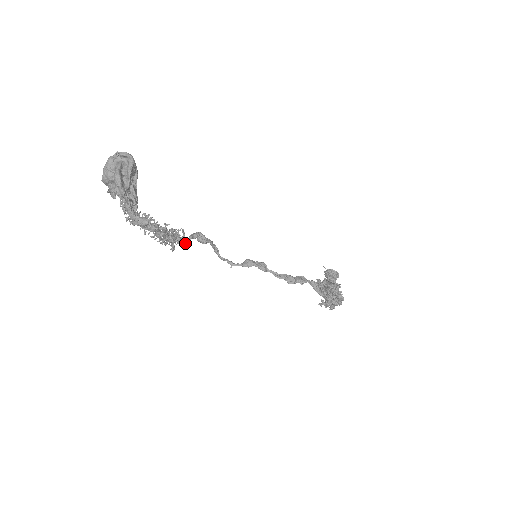
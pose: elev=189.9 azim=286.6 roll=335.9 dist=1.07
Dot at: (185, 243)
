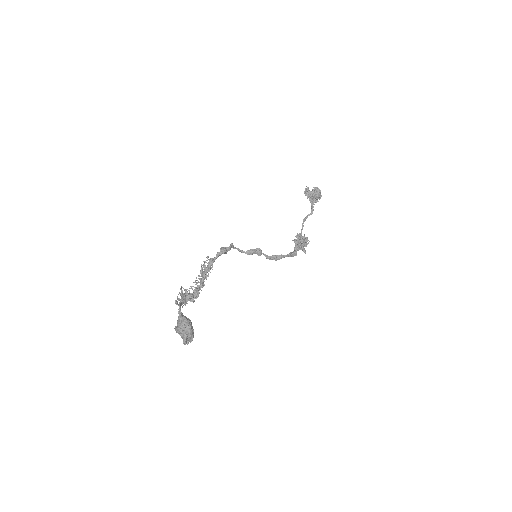
Dot at: occluded
